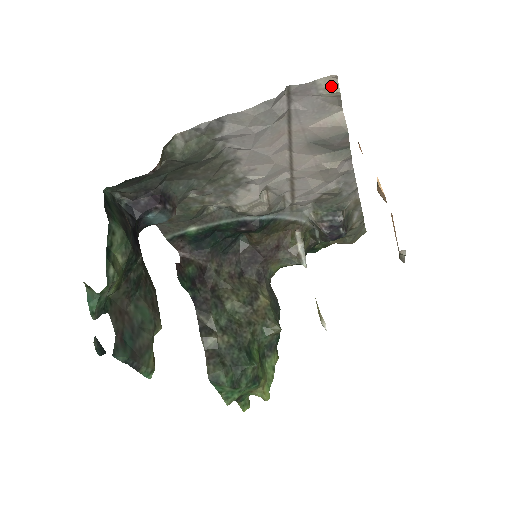
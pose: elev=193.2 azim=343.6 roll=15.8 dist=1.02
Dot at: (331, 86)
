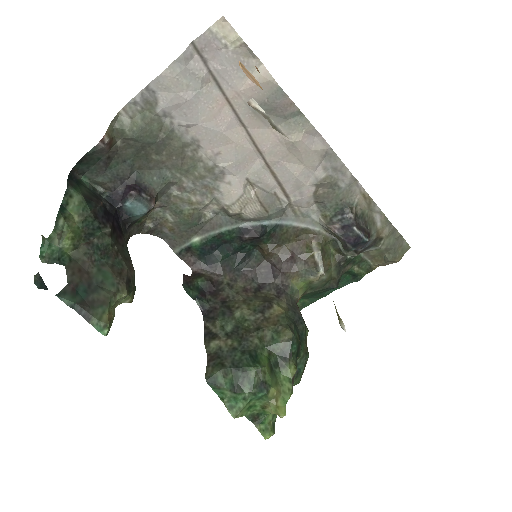
Dot at: (228, 32)
